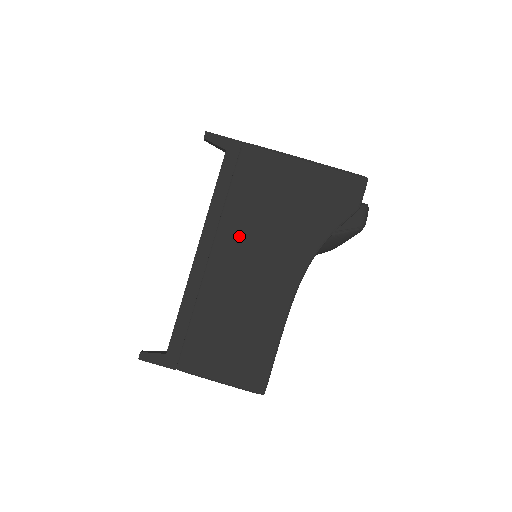
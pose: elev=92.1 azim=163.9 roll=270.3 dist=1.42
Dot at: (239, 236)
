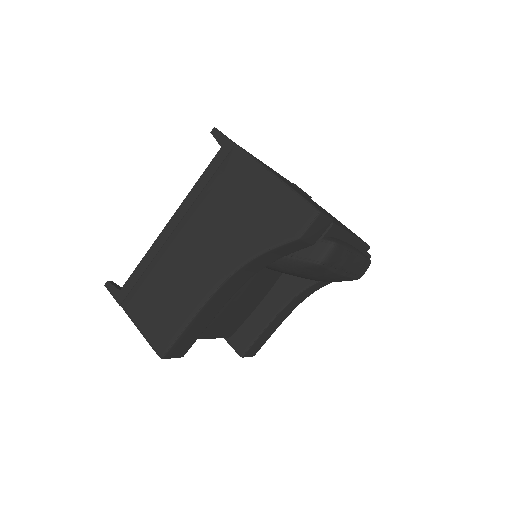
Dot at: (199, 222)
